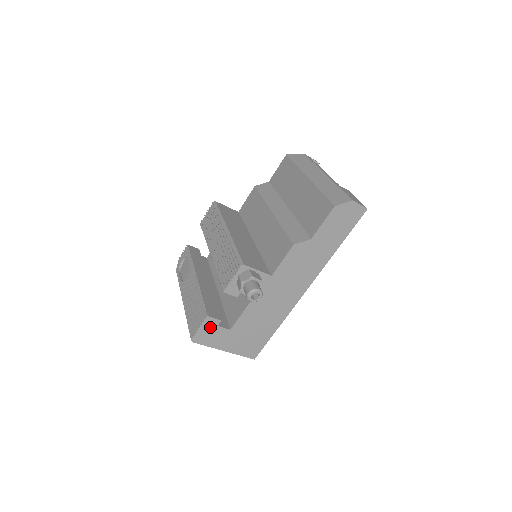
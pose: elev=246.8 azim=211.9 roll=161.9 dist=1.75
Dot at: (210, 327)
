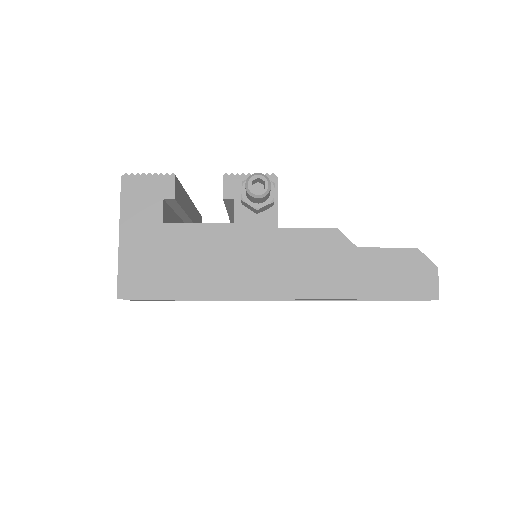
Dot at: (157, 189)
